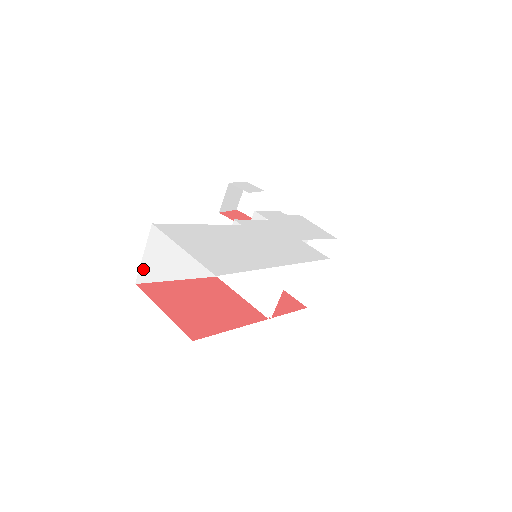
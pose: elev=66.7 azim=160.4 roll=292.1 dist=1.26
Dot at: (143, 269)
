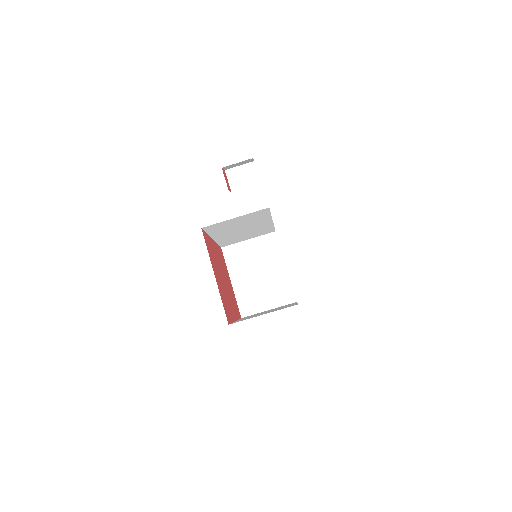
Dot at: (219, 224)
